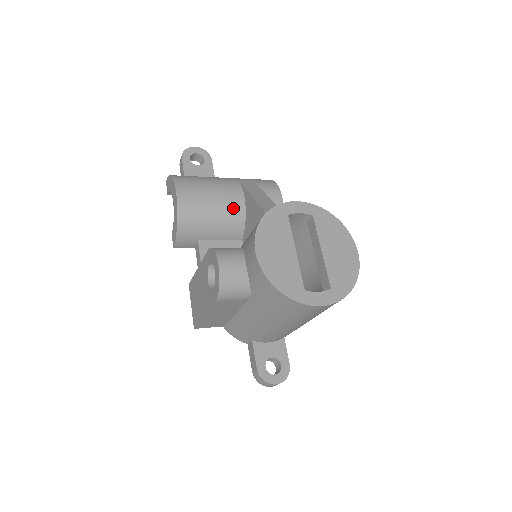
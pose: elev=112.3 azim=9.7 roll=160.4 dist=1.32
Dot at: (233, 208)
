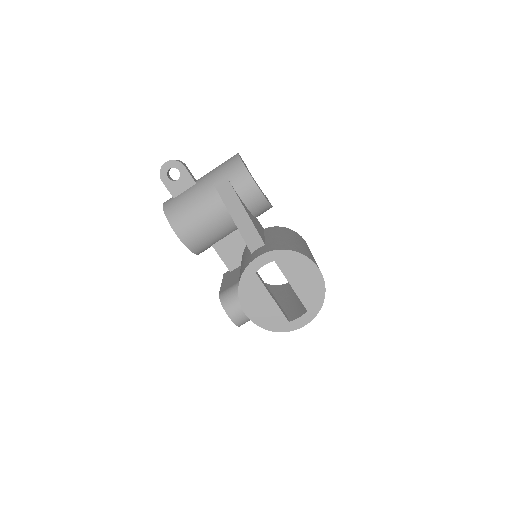
Dot at: (222, 218)
